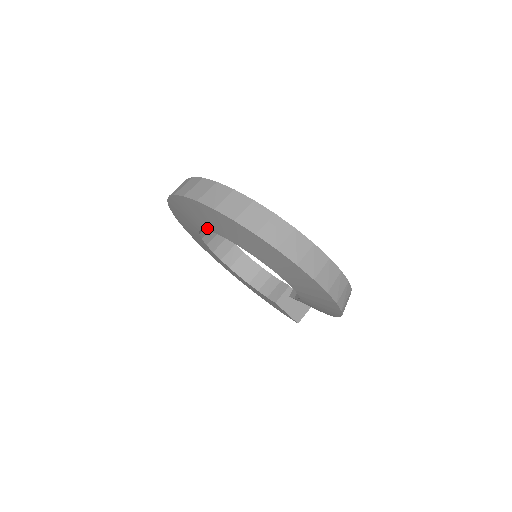
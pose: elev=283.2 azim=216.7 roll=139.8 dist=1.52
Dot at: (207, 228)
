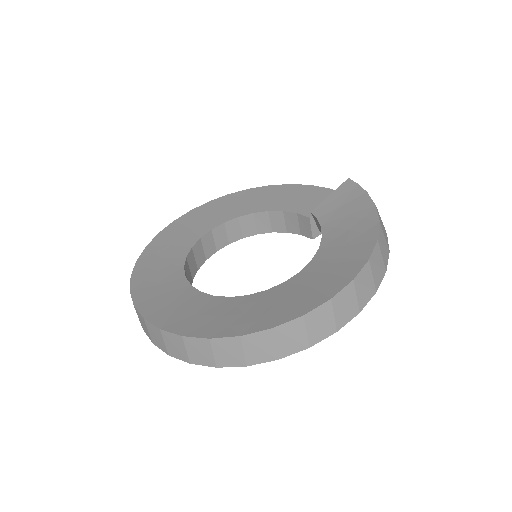
Dot at: occluded
